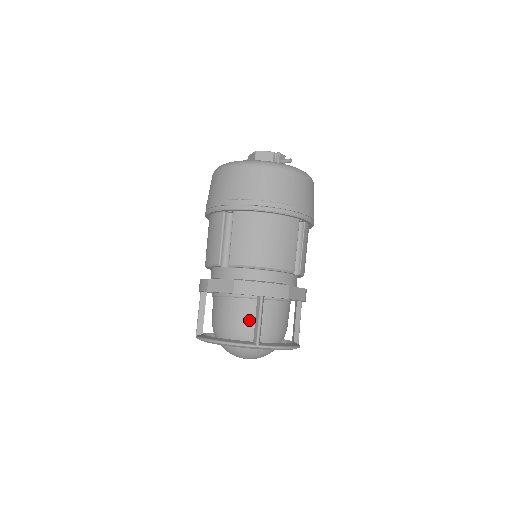
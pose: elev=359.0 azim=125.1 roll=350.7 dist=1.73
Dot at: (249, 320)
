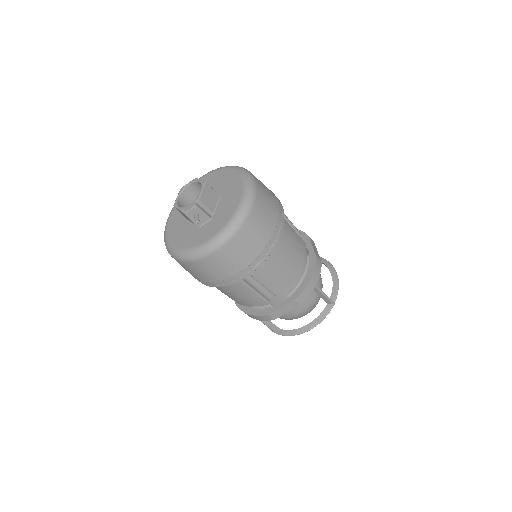
Dot at: occluded
